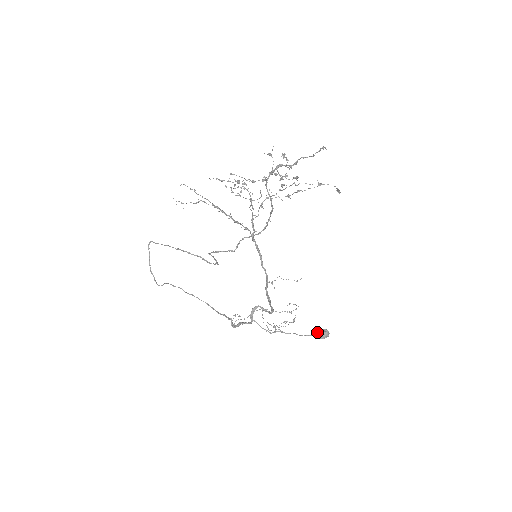
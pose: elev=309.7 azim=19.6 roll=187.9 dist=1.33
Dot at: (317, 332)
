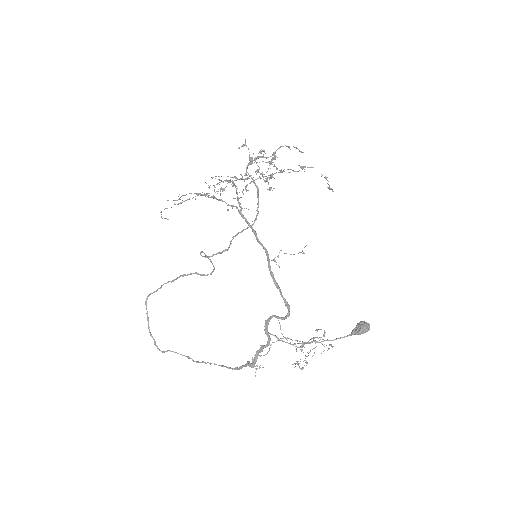
Dot at: occluded
